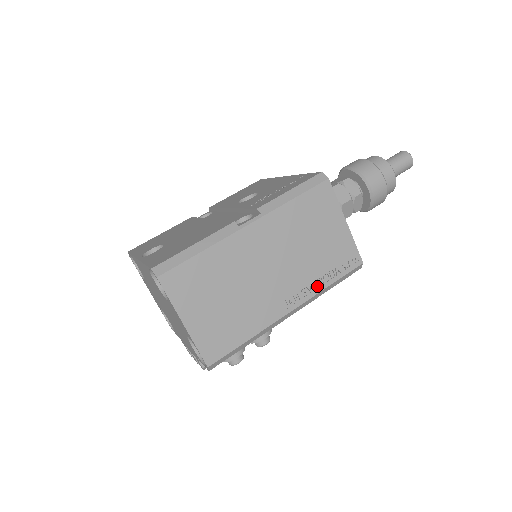
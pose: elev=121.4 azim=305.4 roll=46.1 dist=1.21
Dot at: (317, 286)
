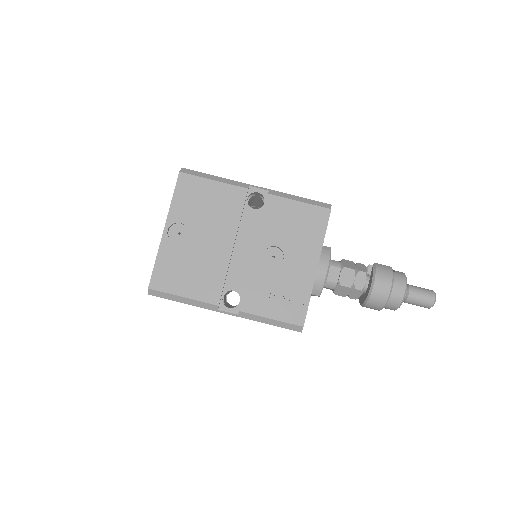
Dot at: occluded
